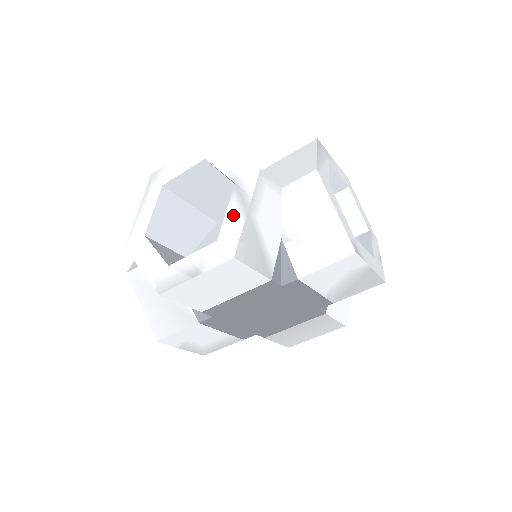
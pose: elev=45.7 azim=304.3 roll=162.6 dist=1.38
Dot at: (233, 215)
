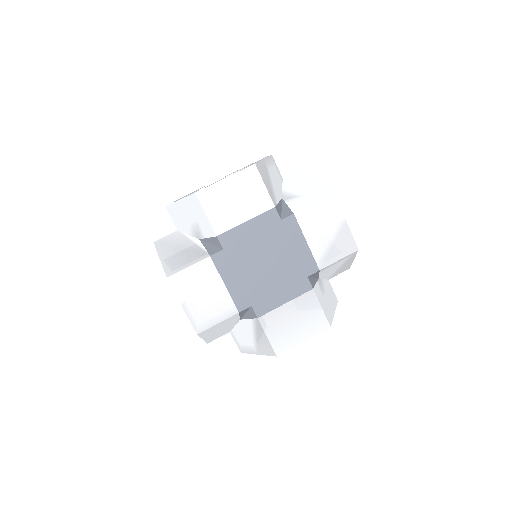
Dot at: occluded
